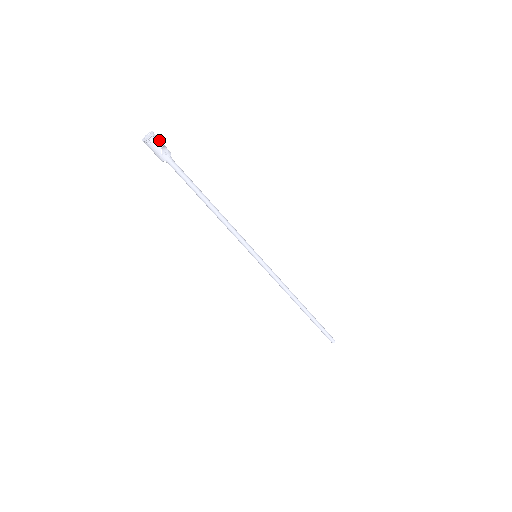
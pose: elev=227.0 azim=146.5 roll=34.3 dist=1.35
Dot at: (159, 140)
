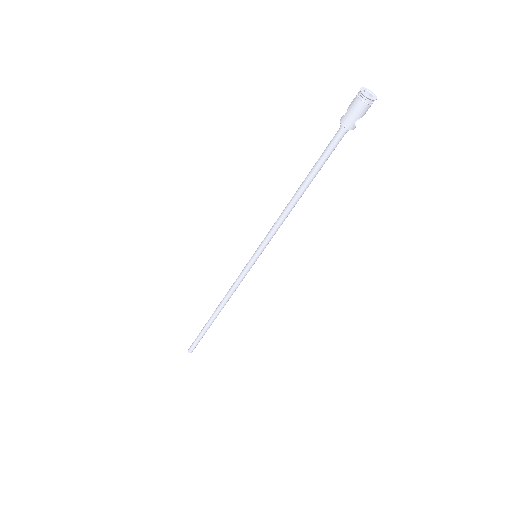
Dot at: (368, 107)
